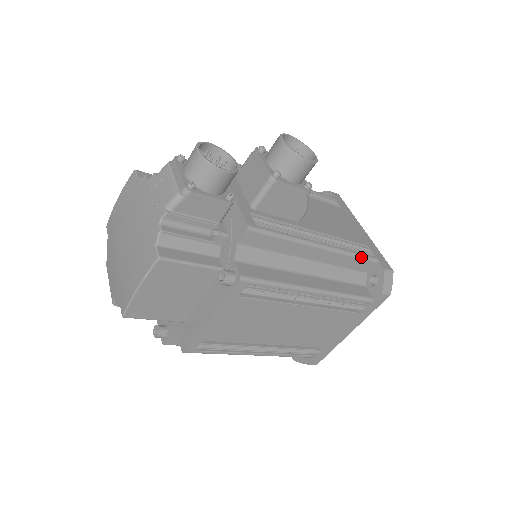
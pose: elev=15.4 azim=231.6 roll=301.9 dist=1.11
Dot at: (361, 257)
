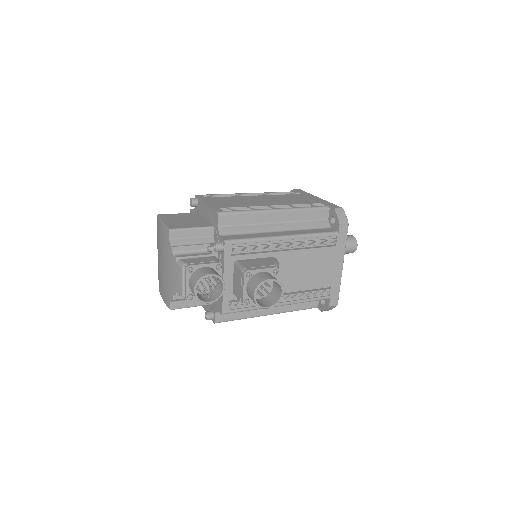
Dot at: occluded
